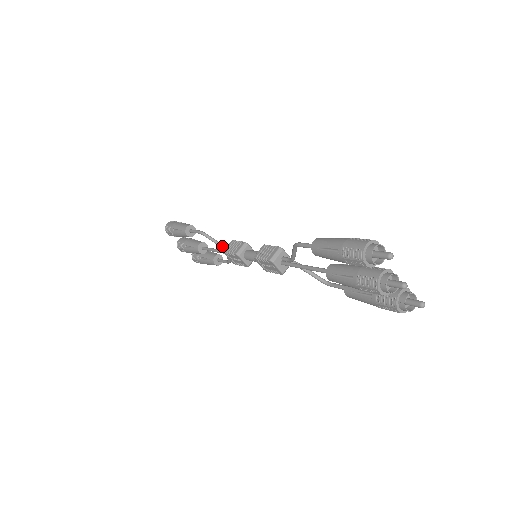
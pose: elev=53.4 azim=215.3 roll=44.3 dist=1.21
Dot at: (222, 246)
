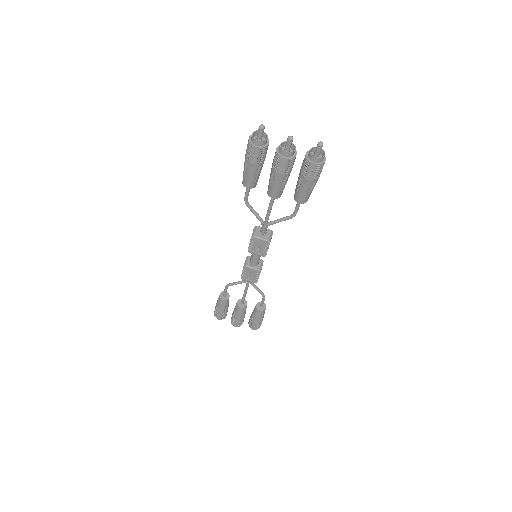
Dot at: (243, 281)
